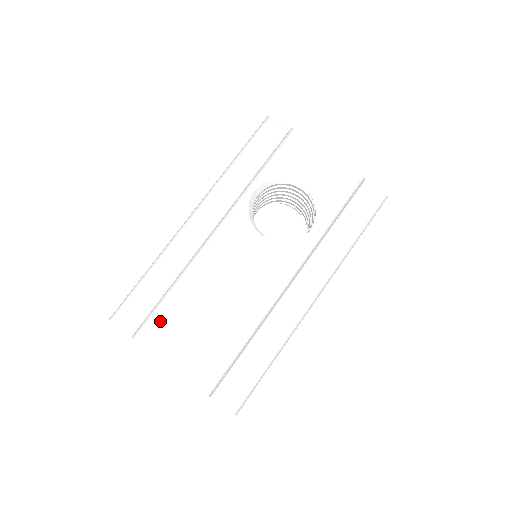
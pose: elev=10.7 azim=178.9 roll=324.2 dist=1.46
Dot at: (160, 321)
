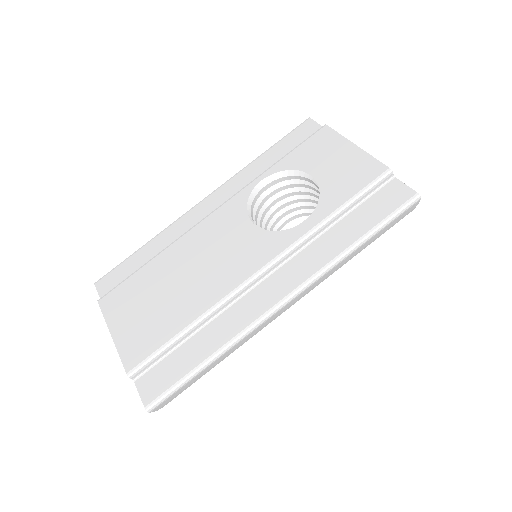
Dot at: (125, 289)
